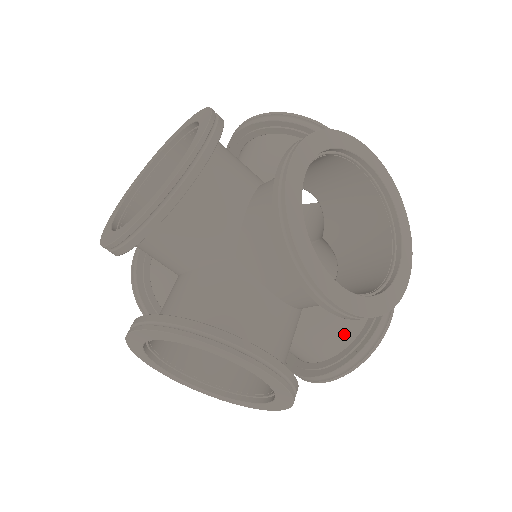
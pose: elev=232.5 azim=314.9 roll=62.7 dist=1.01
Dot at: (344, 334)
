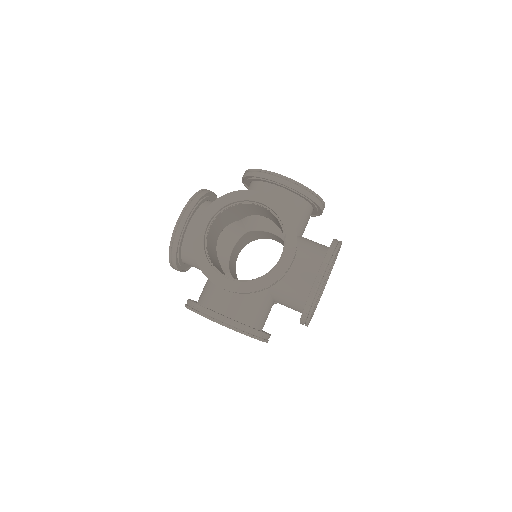
Dot at: occluded
